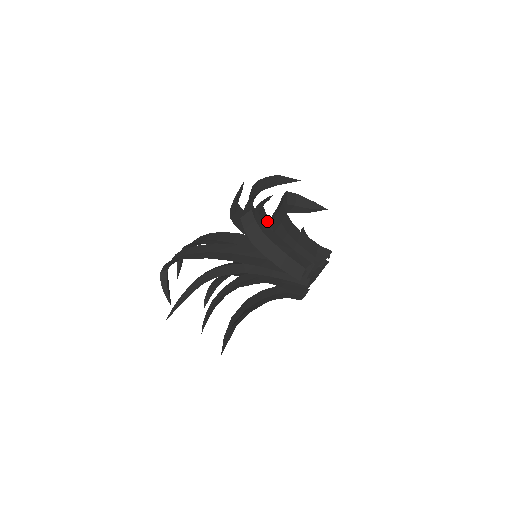
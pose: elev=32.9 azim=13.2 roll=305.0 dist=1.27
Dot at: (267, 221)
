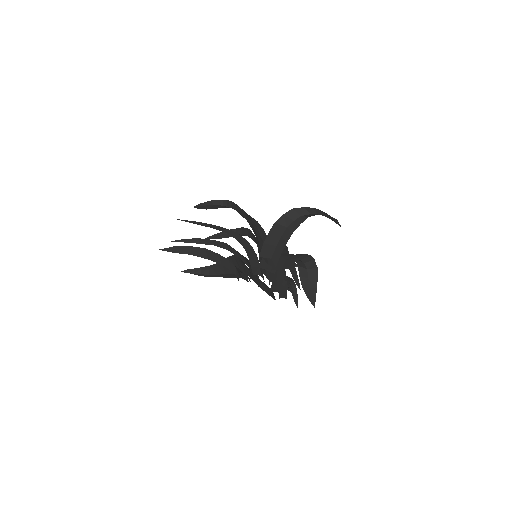
Dot at: occluded
